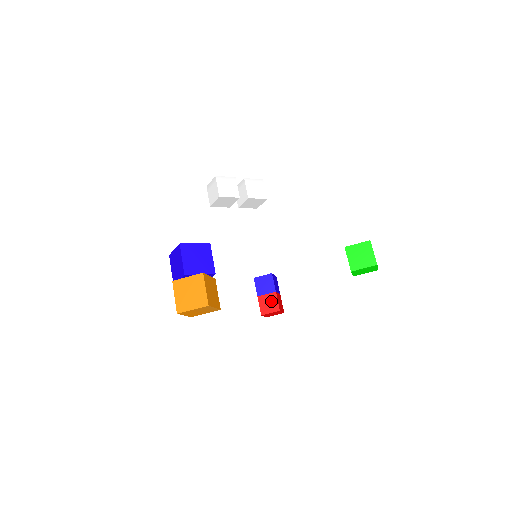
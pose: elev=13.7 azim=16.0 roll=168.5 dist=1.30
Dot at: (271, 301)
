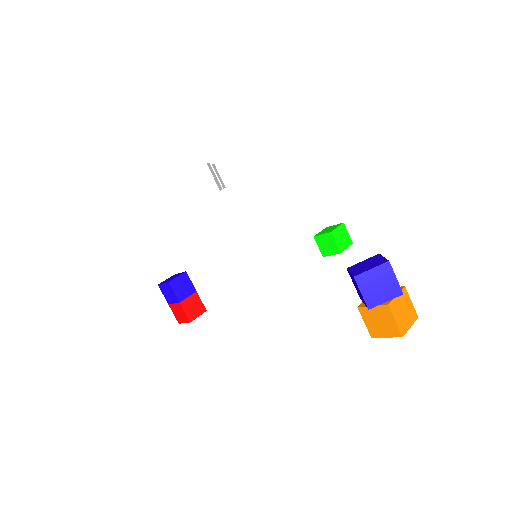
Dot at: (195, 303)
